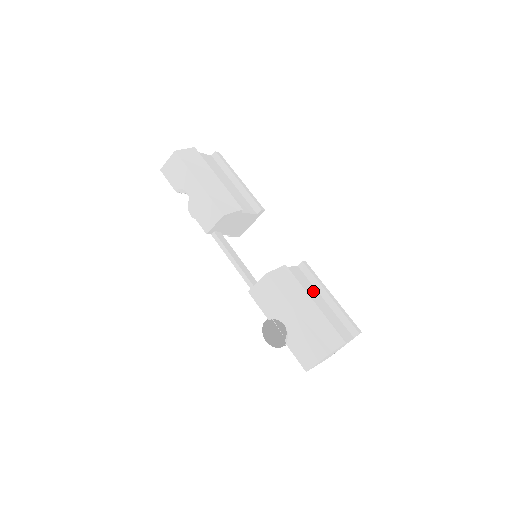
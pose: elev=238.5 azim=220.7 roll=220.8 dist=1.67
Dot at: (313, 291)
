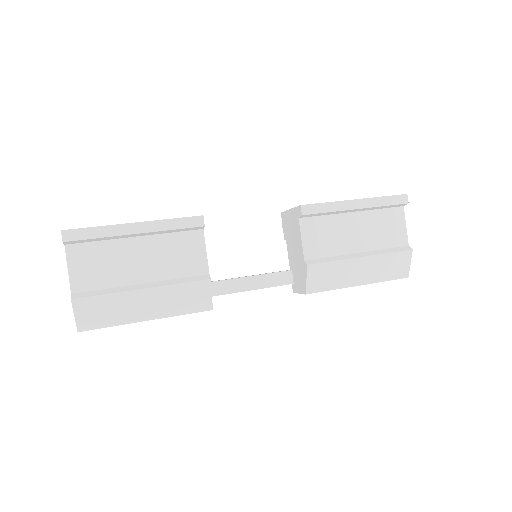
Dot at: (339, 226)
